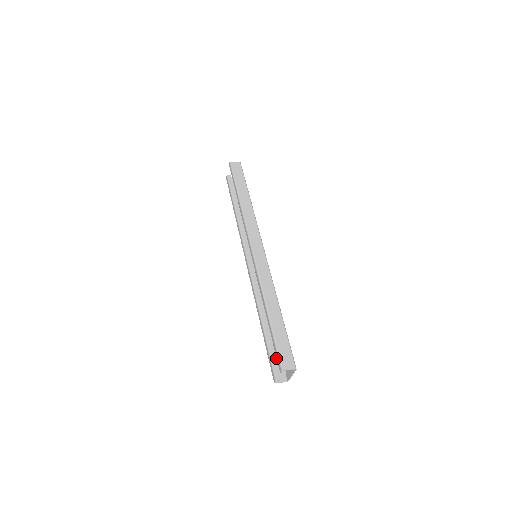
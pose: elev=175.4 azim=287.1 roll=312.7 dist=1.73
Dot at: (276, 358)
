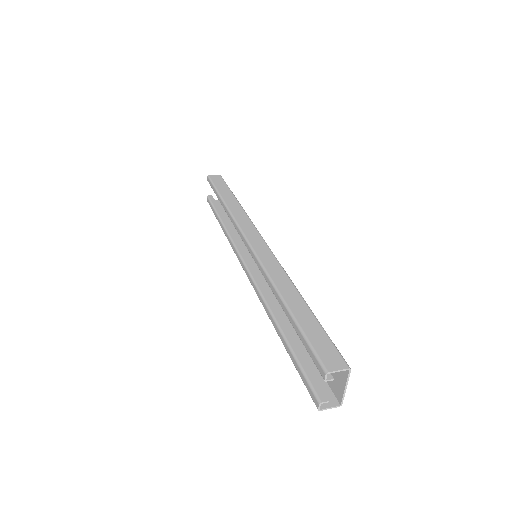
Dot at: occluded
